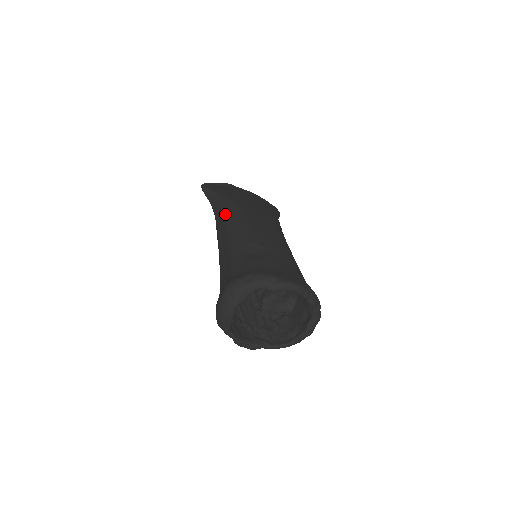
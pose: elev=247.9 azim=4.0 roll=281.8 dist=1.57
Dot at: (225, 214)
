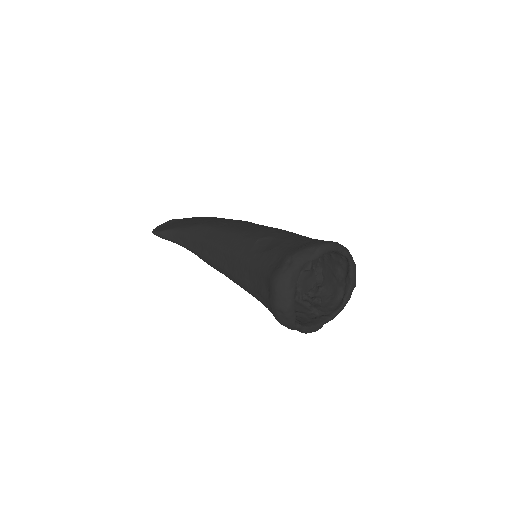
Dot at: (202, 238)
